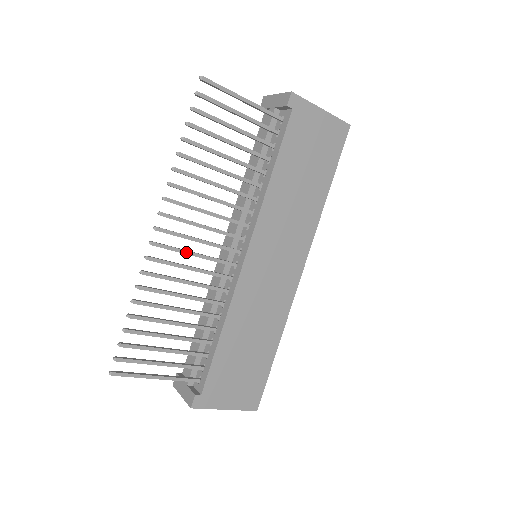
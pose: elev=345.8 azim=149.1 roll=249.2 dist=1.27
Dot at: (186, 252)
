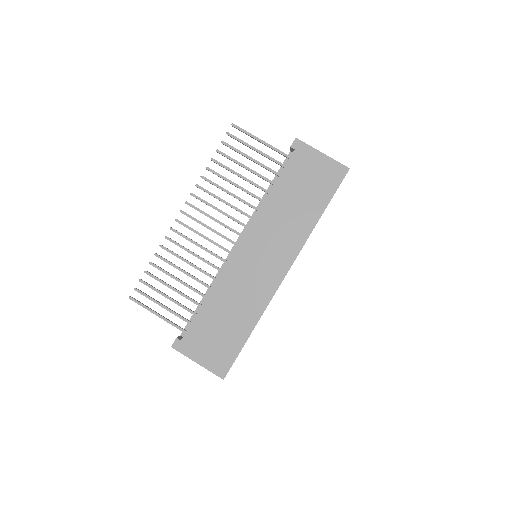
Dot at: (197, 233)
